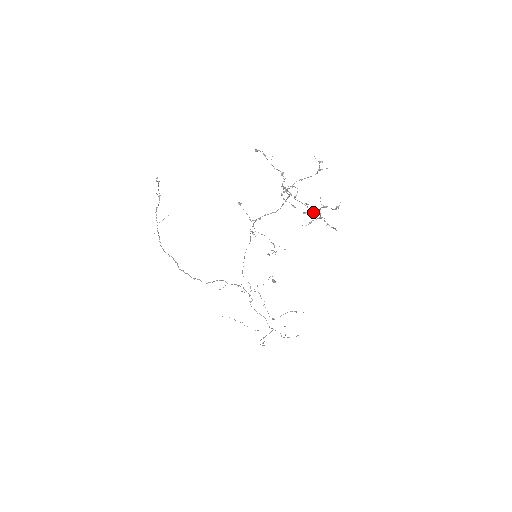
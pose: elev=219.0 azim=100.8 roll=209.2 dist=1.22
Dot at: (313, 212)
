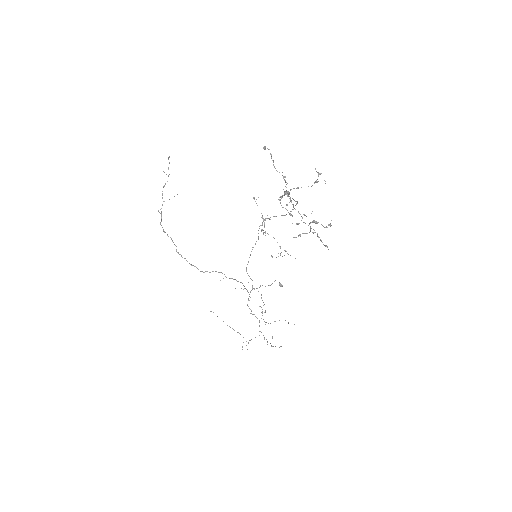
Dot at: occluded
